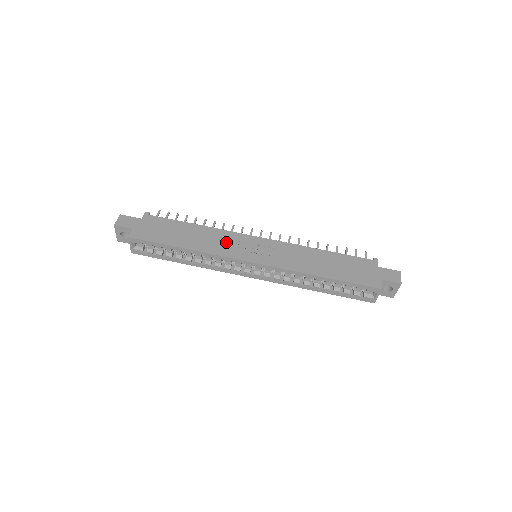
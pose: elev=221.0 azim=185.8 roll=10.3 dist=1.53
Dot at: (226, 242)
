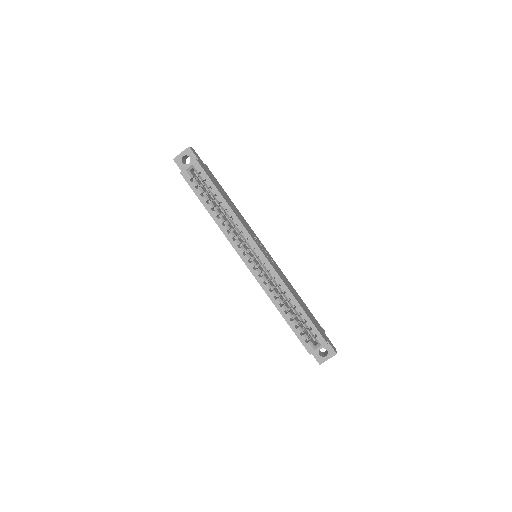
Dot at: (248, 228)
